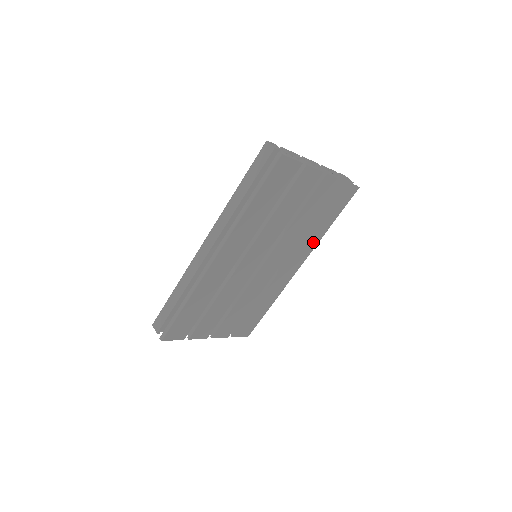
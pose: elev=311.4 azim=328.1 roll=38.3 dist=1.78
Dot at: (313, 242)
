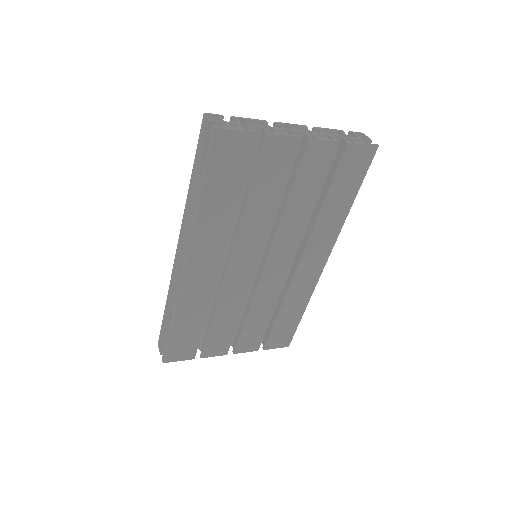
Dot at: (332, 228)
